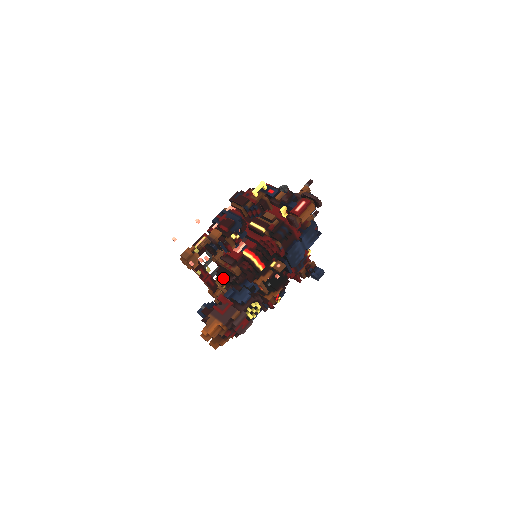
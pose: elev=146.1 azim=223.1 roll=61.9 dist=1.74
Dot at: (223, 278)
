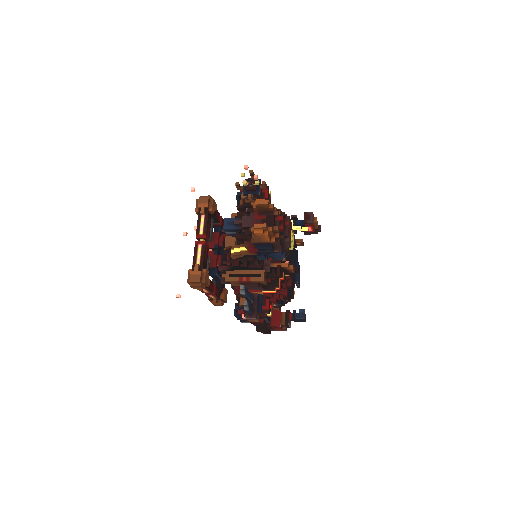
Dot at: occluded
